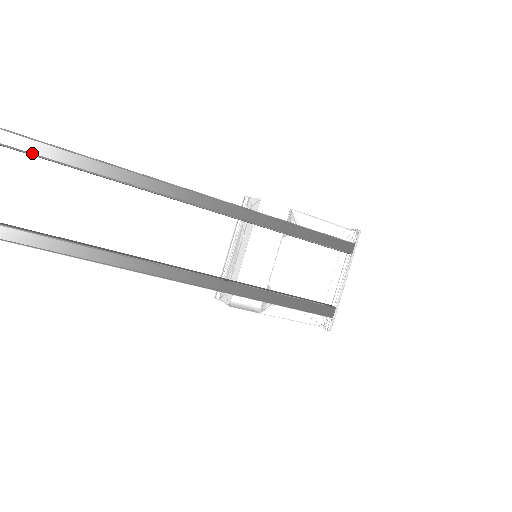
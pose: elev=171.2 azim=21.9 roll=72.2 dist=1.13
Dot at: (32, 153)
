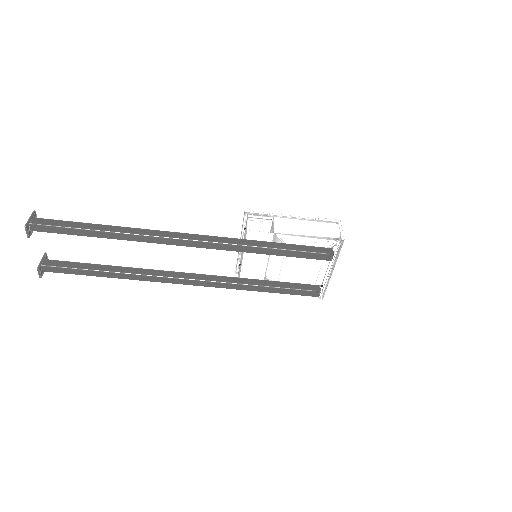
Dot at: (81, 235)
